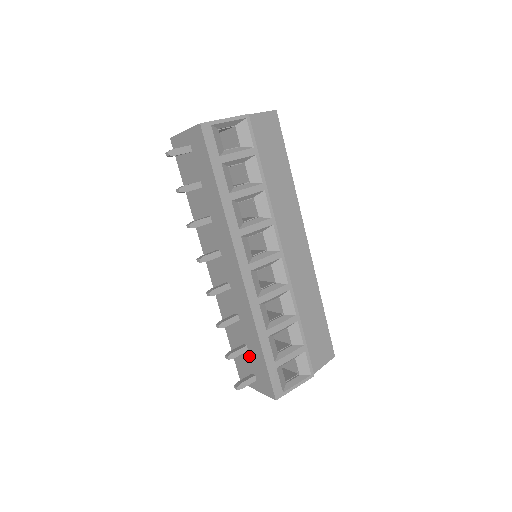
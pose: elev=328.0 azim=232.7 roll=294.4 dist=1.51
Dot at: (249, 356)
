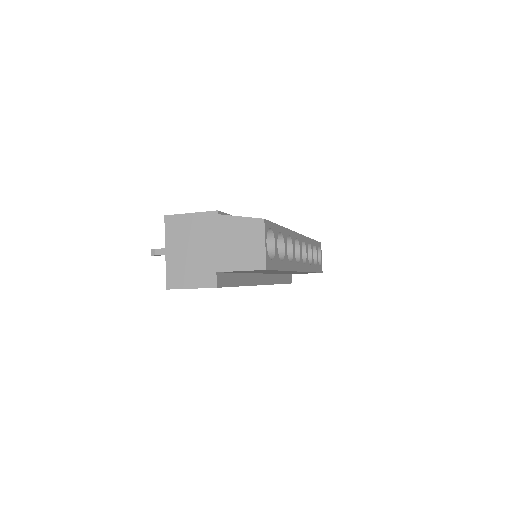
Dot at: occluded
